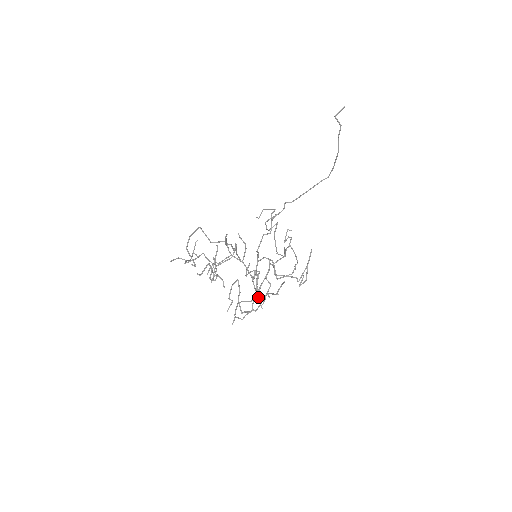
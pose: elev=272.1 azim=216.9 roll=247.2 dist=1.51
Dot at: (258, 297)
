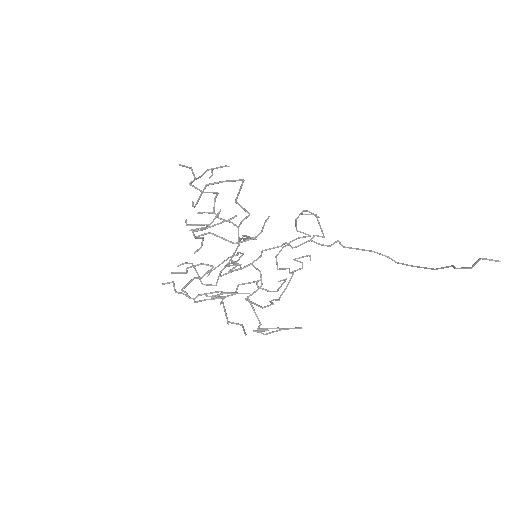
Dot at: (211, 298)
